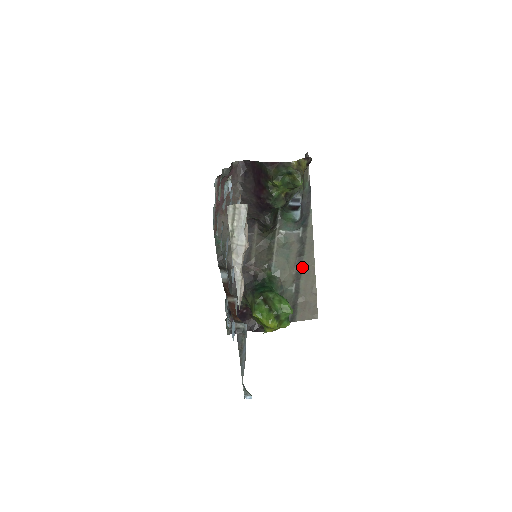
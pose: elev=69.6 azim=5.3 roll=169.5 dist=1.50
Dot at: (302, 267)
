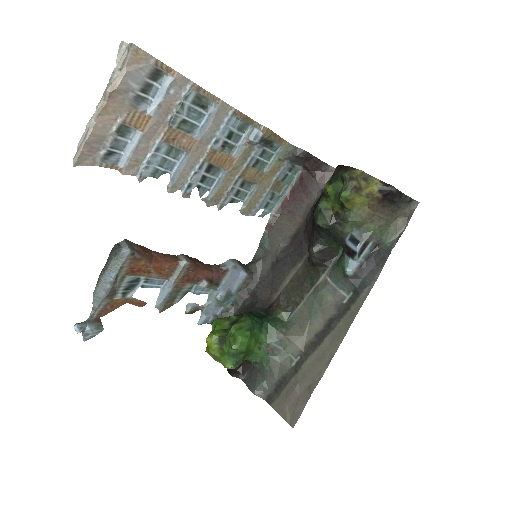
Dot at: (321, 343)
